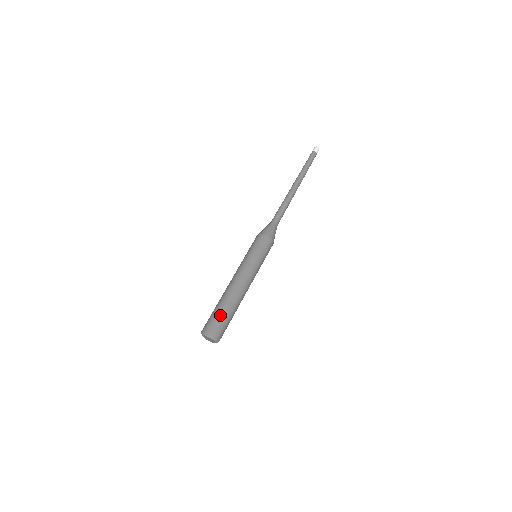
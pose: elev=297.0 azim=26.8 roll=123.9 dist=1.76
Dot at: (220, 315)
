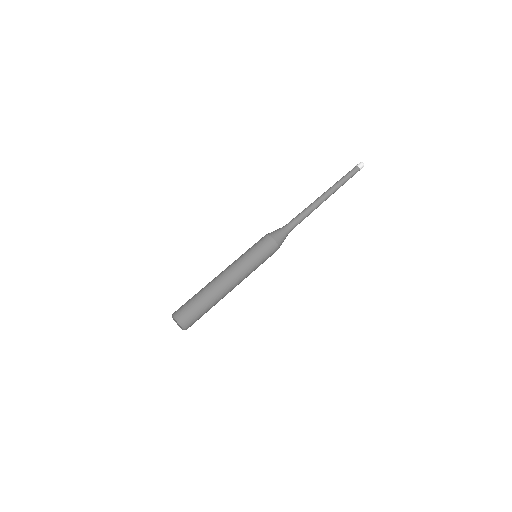
Dot at: (192, 300)
